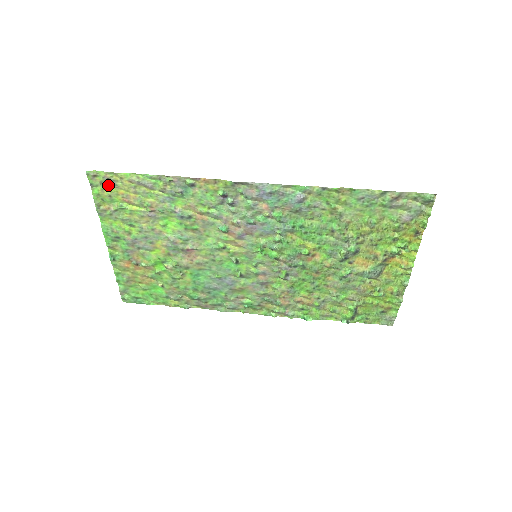
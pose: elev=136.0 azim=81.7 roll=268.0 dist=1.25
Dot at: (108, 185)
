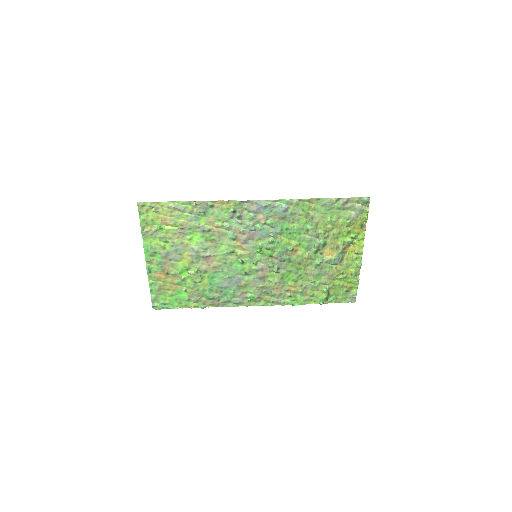
Dot at: (152, 212)
